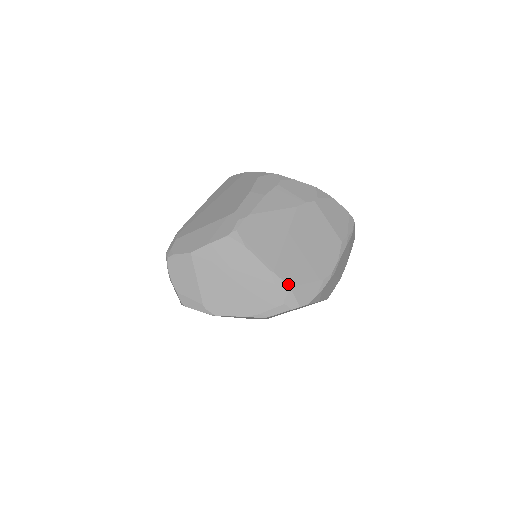
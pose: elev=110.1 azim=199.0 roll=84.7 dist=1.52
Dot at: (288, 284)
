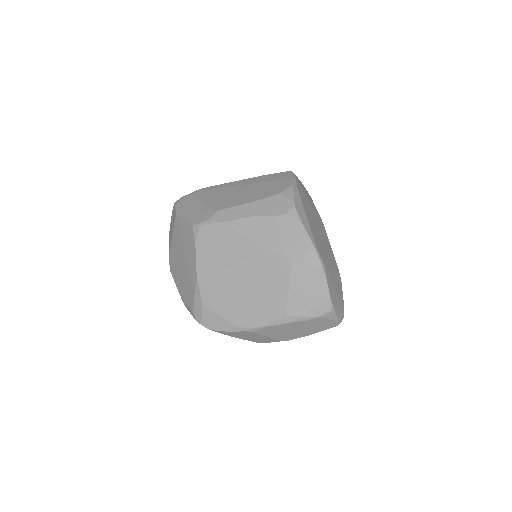
Dot at: (203, 301)
